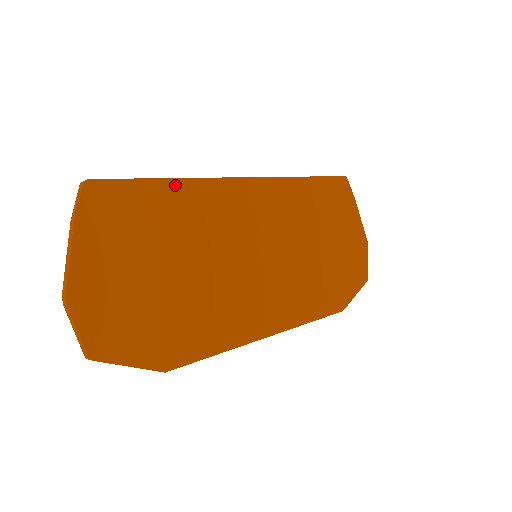
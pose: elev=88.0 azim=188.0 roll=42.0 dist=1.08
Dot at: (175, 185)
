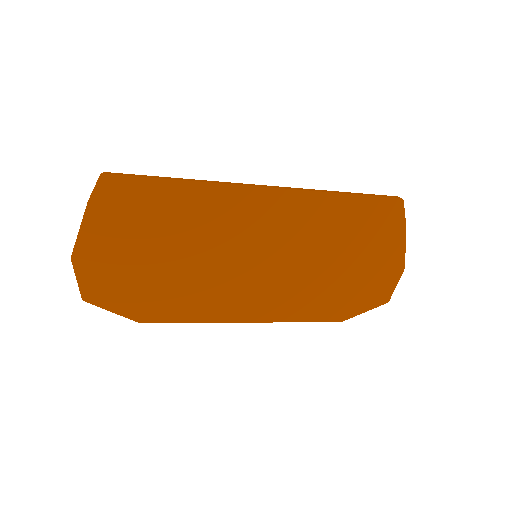
Dot at: (184, 186)
